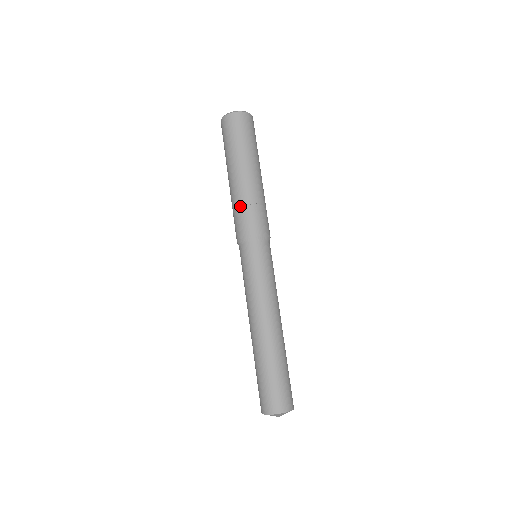
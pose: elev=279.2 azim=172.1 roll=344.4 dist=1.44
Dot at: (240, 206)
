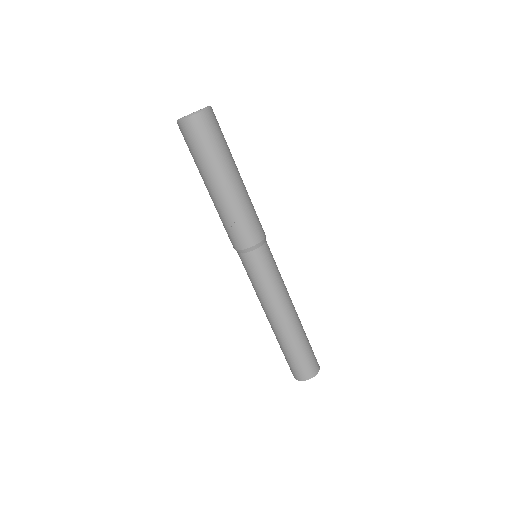
Dot at: (222, 221)
